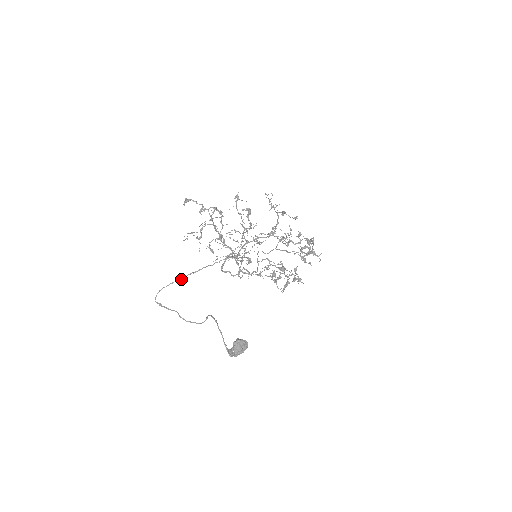
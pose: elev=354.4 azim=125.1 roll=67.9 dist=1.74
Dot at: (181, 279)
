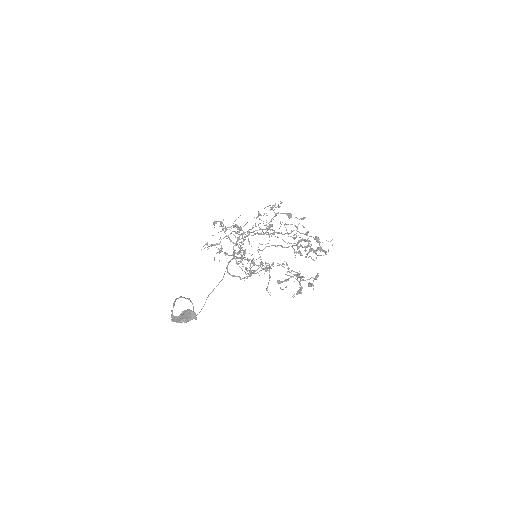
Dot at: occluded
